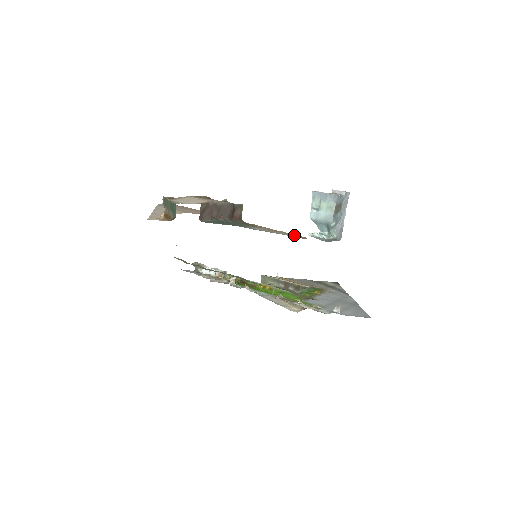
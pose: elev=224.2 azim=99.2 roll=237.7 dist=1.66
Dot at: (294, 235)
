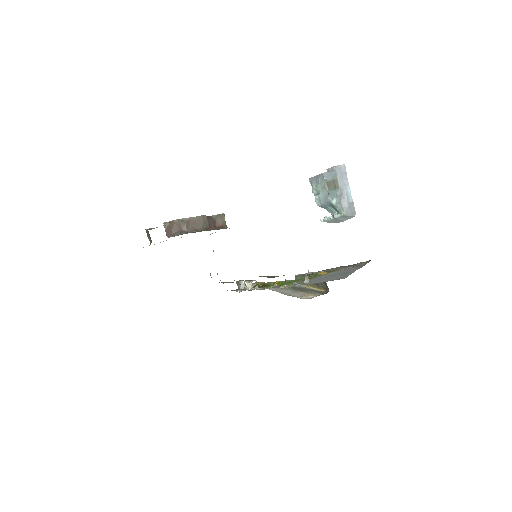
Dot at: occluded
